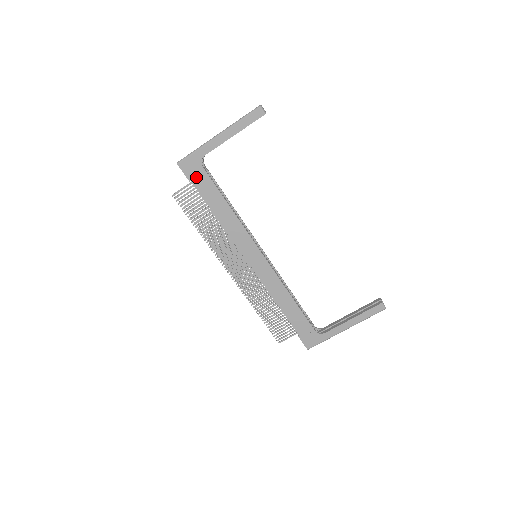
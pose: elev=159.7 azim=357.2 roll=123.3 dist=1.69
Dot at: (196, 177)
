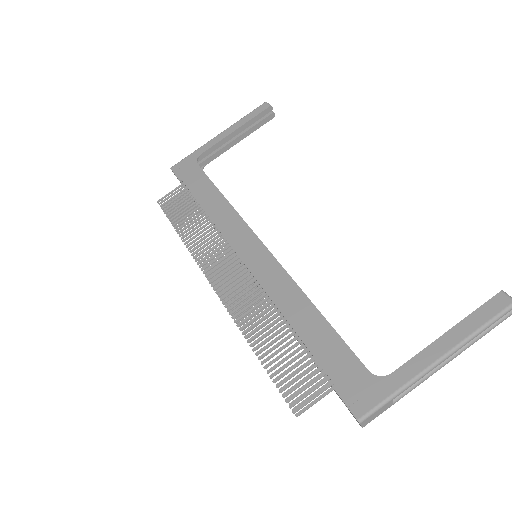
Dot at: (188, 175)
